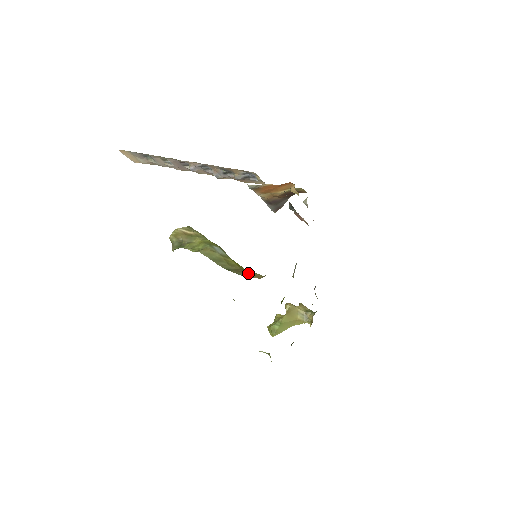
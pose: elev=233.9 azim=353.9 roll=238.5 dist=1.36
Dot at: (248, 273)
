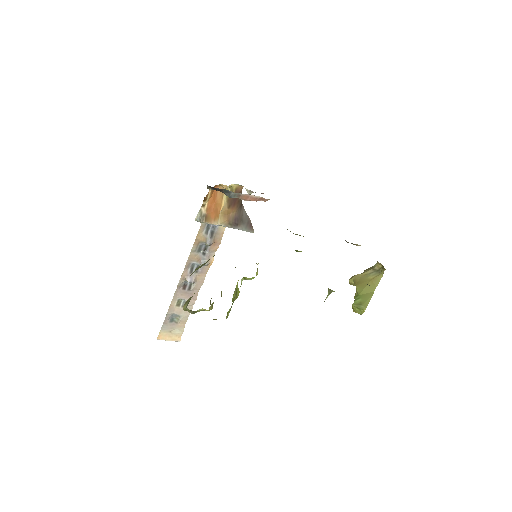
Dot at: occluded
